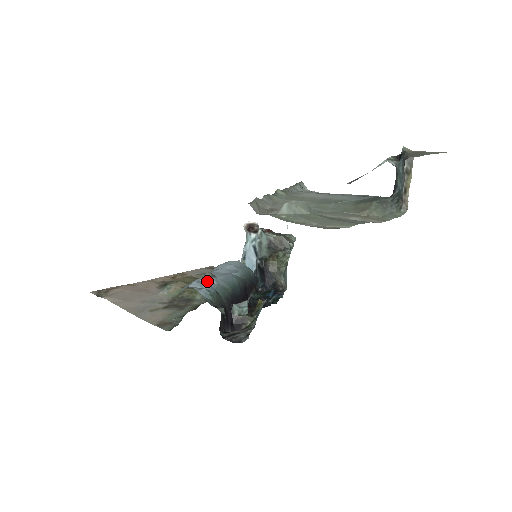
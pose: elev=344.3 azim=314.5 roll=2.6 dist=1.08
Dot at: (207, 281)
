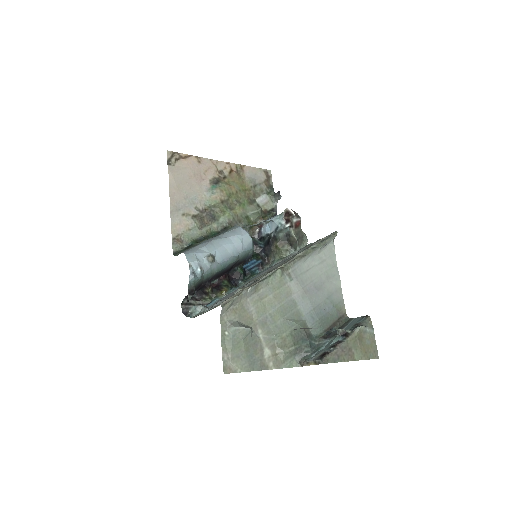
Dot at: (205, 263)
